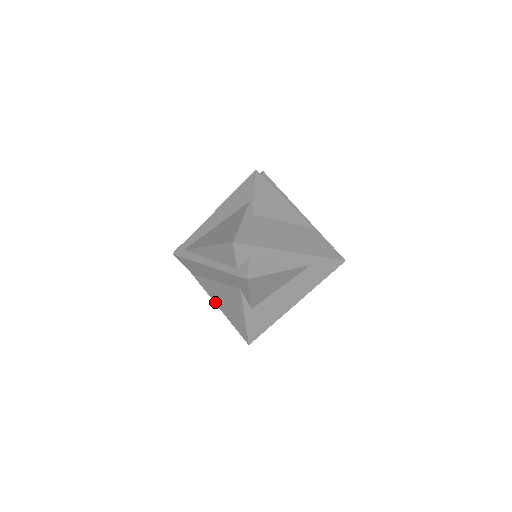
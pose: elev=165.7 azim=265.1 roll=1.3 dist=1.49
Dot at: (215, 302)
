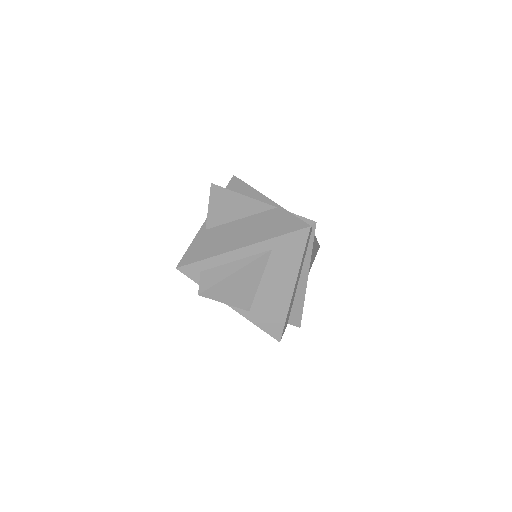
Dot at: occluded
